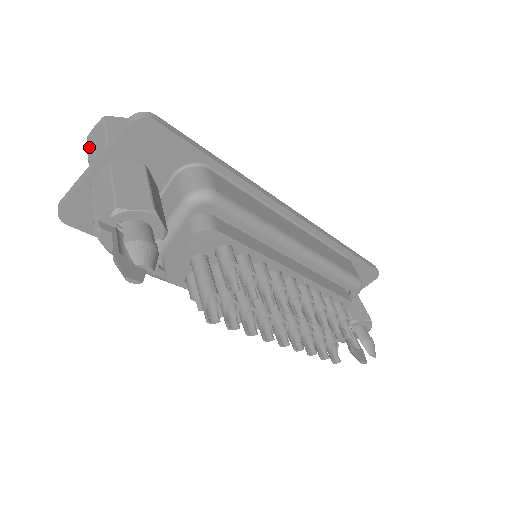
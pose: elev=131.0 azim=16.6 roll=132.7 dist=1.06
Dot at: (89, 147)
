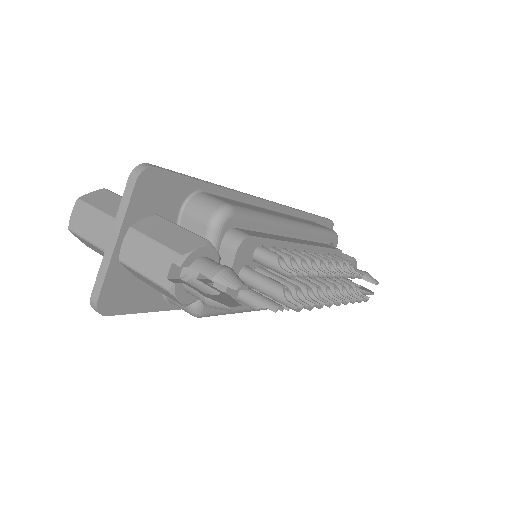
Dot at: (82, 233)
